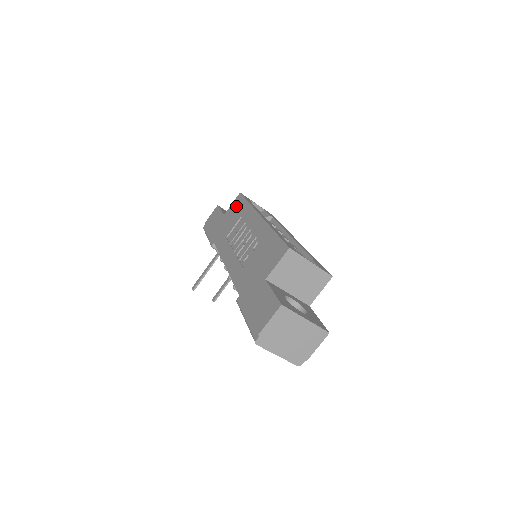
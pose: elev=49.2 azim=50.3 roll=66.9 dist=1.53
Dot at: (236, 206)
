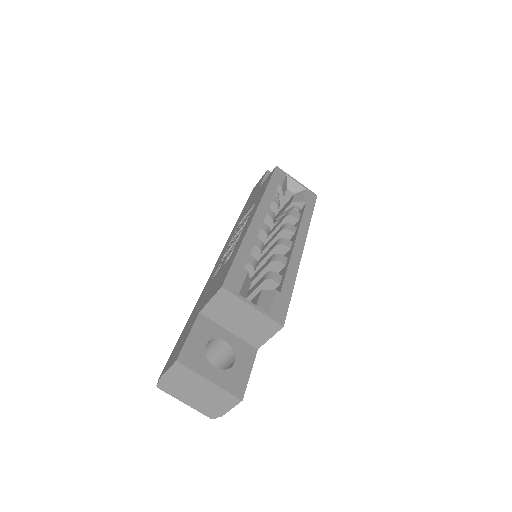
Dot at: (264, 184)
